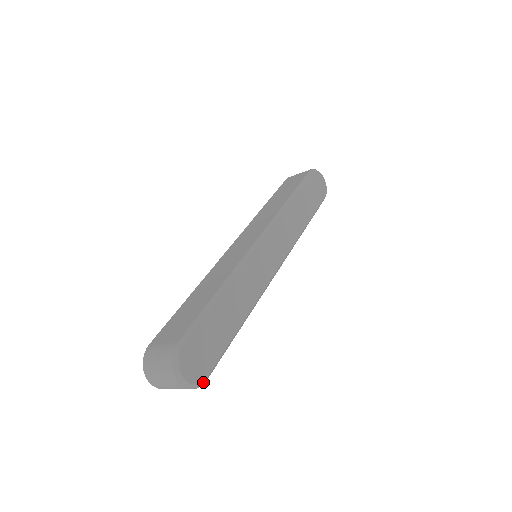
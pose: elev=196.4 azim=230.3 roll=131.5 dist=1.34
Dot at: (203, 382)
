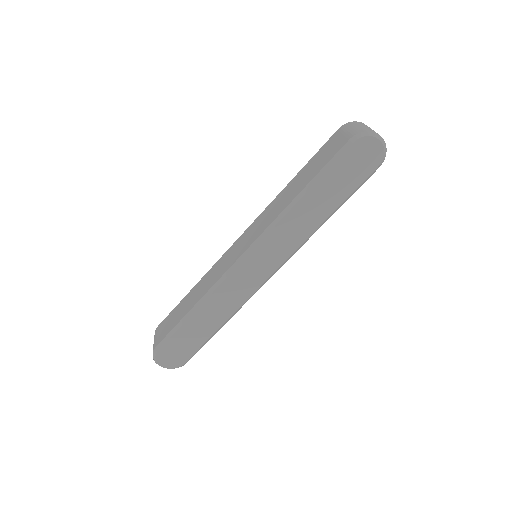
Dot at: (181, 366)
